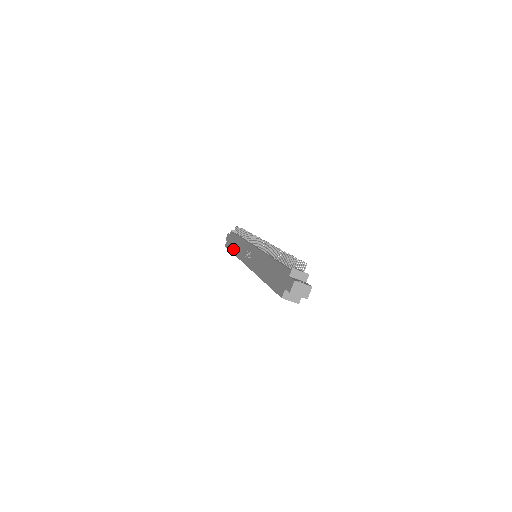
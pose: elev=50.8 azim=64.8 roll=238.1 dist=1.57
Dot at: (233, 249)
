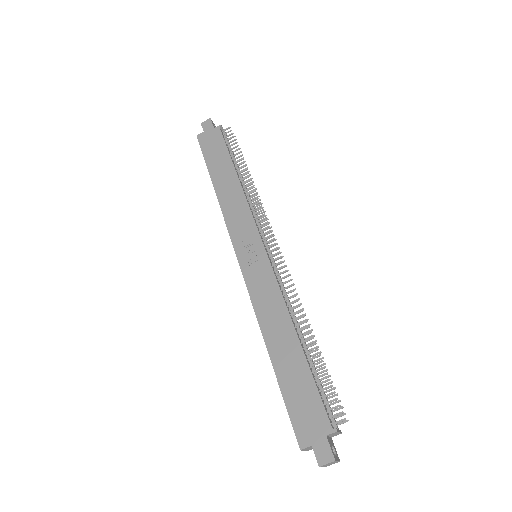
Dot at: (216, 178)
